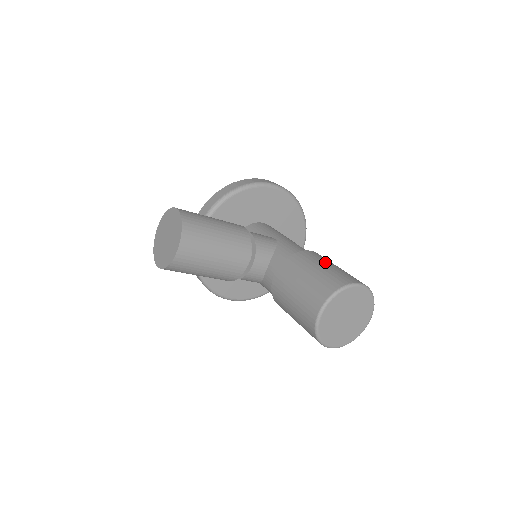
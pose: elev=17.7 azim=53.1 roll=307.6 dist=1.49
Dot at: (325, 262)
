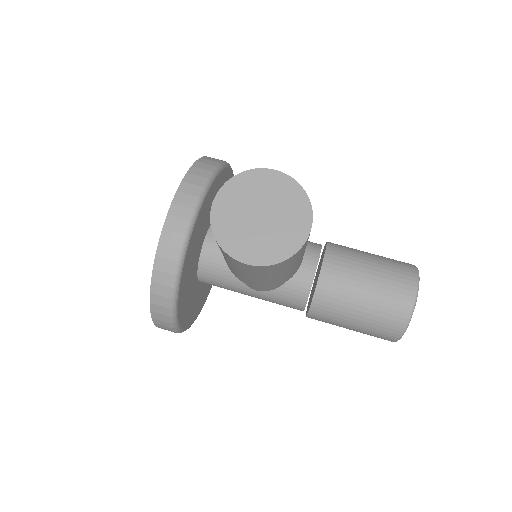
Dot at: occluded
